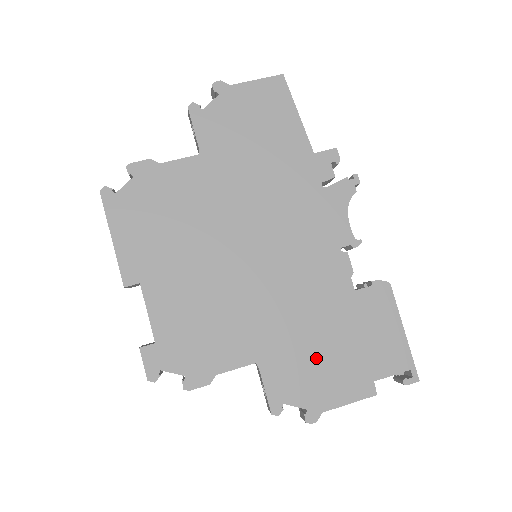
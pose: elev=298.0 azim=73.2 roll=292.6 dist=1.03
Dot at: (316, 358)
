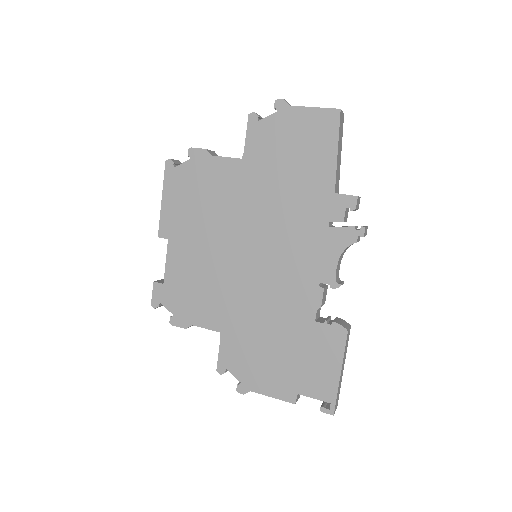
Dot at: (262, 353)
